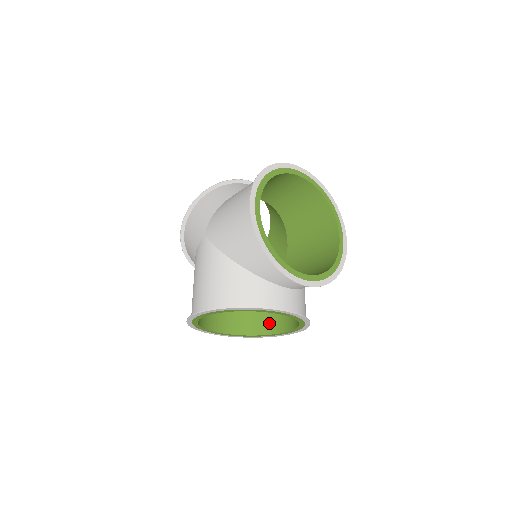
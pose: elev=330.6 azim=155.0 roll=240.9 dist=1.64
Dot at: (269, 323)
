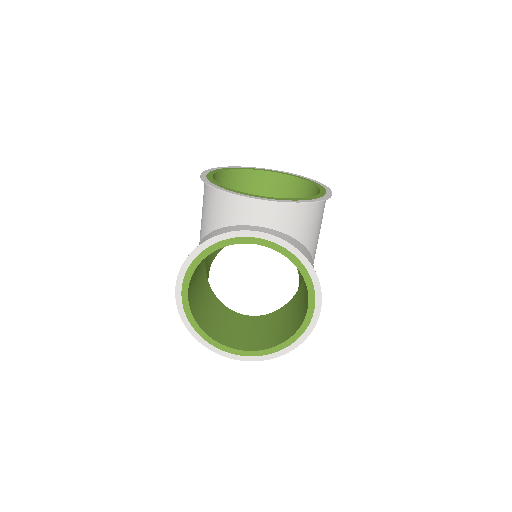
Dot at: (296, 323)
